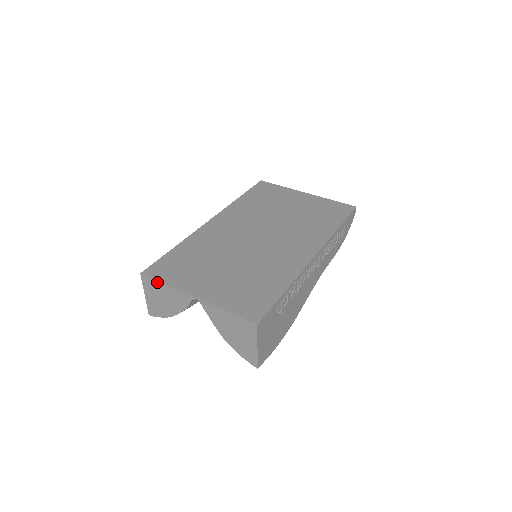
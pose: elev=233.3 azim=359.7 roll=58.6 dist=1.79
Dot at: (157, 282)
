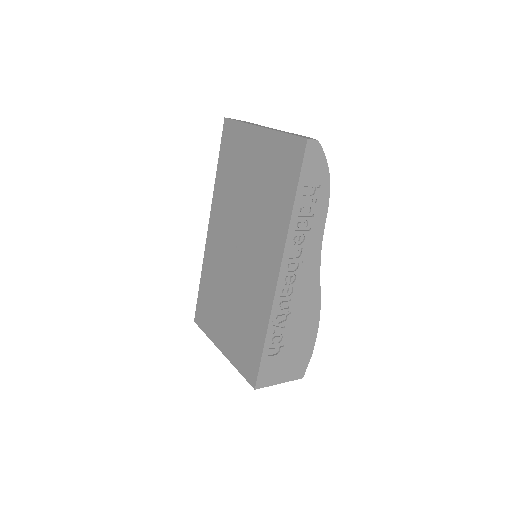
Dot at: (203, 330)
